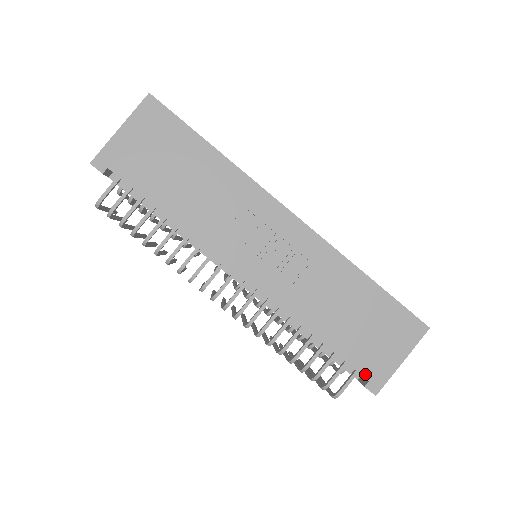
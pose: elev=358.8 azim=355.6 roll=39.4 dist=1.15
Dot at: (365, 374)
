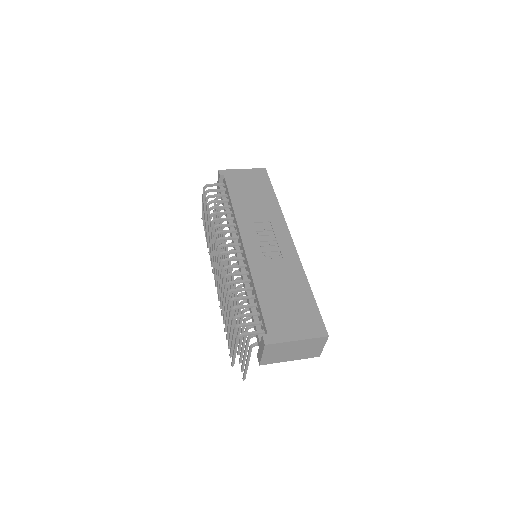
Dot at: (268, 329)
